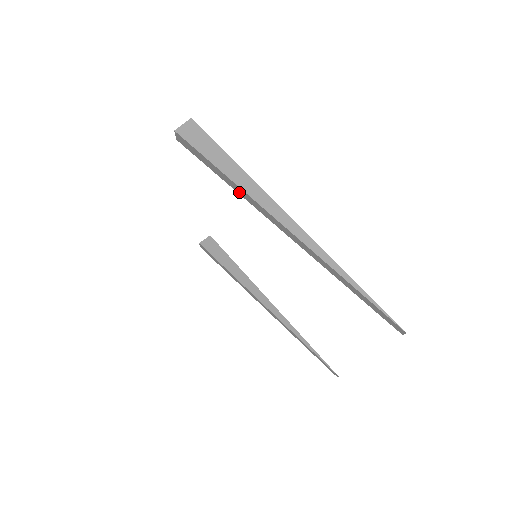
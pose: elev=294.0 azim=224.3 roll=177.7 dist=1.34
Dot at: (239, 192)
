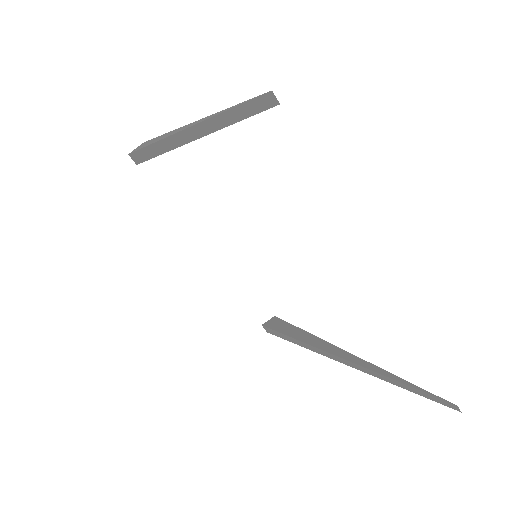
Dot at: (161, 151)
